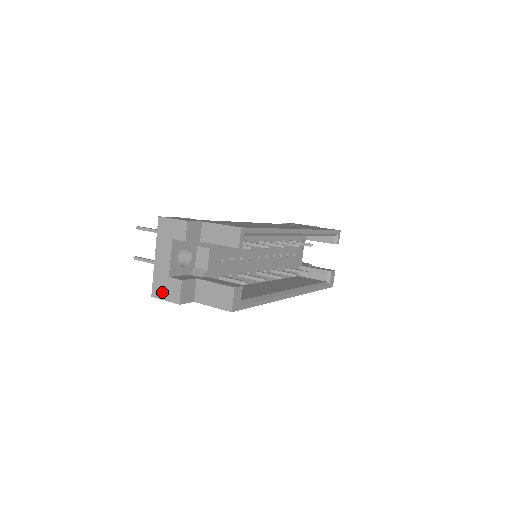
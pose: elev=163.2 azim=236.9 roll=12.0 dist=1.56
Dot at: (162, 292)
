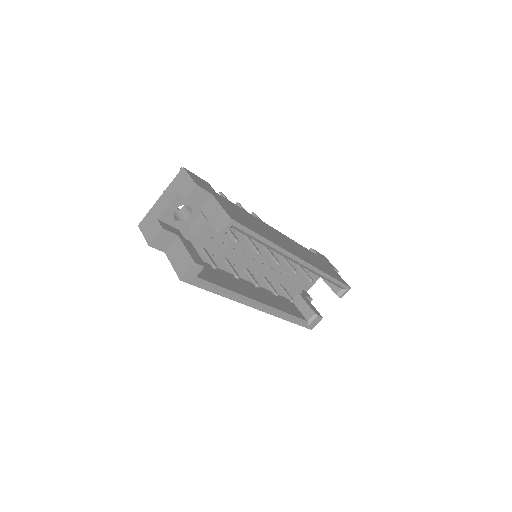
Dot at: (146, 227)
